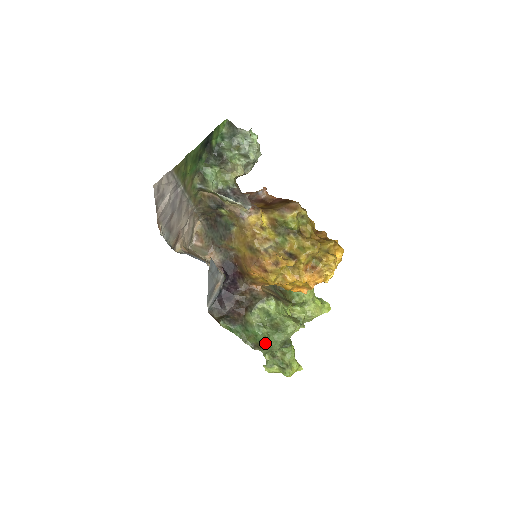
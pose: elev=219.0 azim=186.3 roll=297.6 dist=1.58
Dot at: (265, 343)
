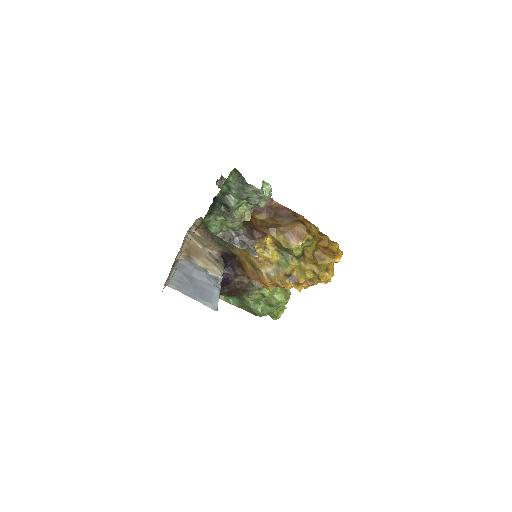
Dot at: (259, 316)
